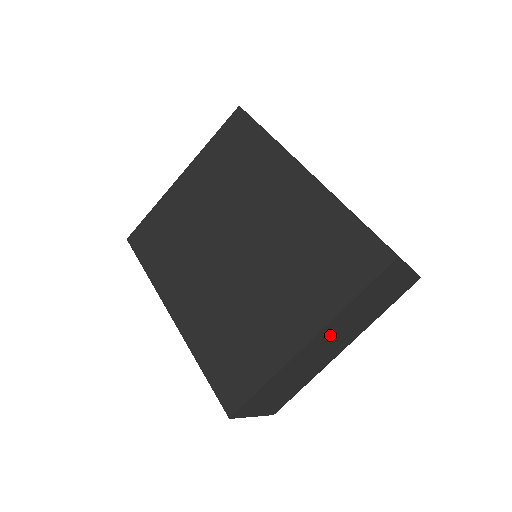
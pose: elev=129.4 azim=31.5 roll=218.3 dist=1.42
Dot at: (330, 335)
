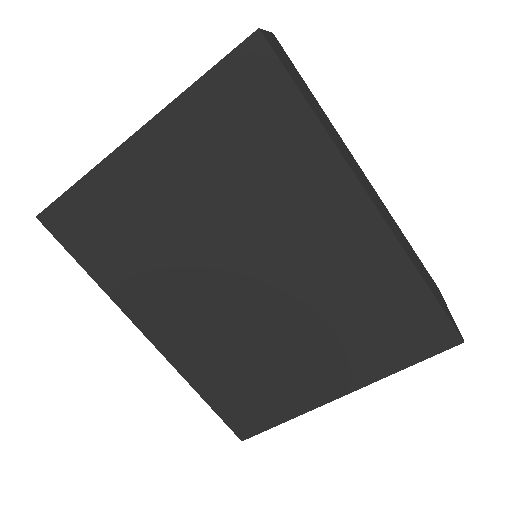
Dot at: occluded
